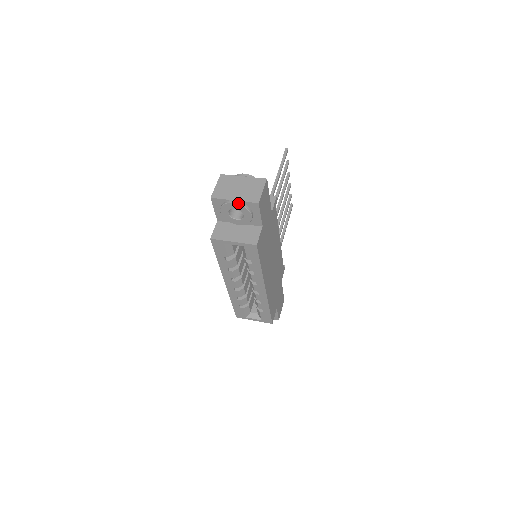
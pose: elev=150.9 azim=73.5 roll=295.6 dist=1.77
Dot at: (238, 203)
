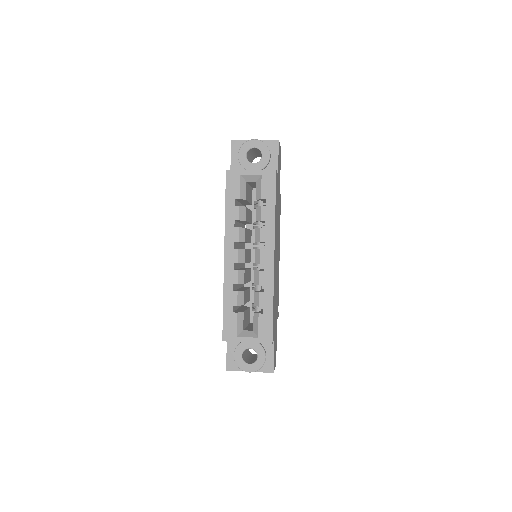
Dot at: (259, 140)
